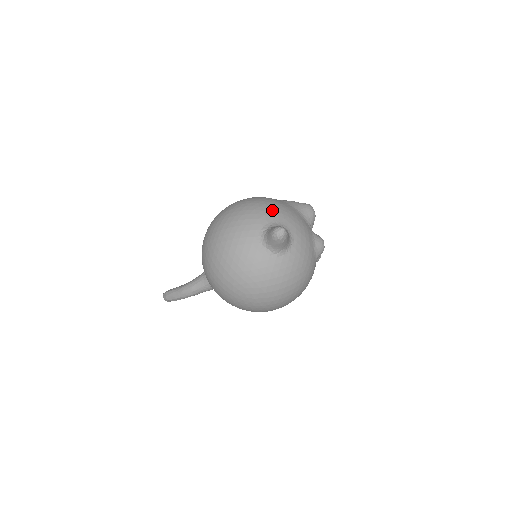
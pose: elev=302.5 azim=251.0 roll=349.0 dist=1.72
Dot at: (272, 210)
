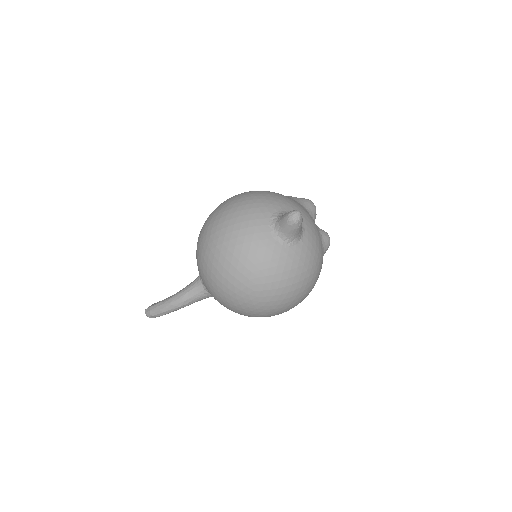
Dot at: (278, 199)
